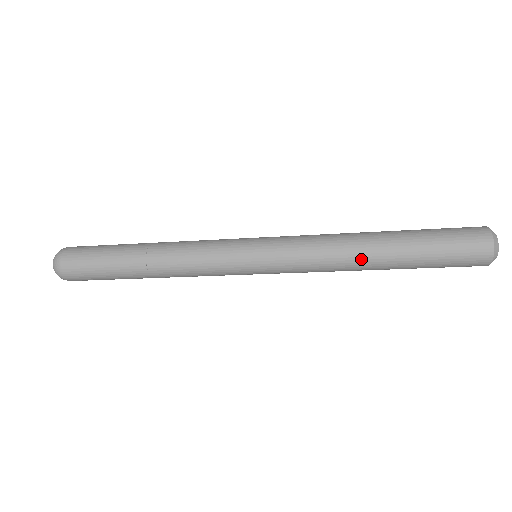
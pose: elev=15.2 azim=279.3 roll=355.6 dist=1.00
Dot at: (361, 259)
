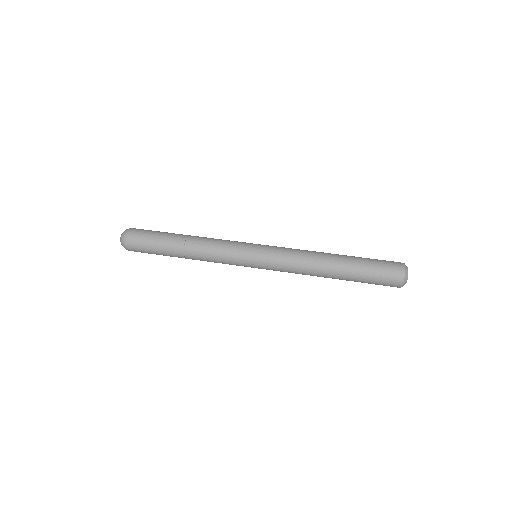
Dot at: (321, 276)
